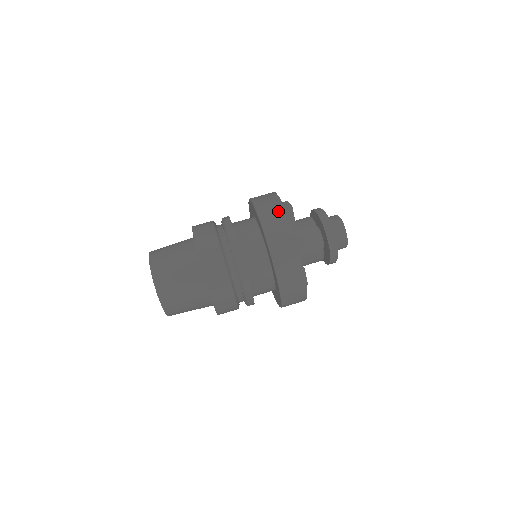
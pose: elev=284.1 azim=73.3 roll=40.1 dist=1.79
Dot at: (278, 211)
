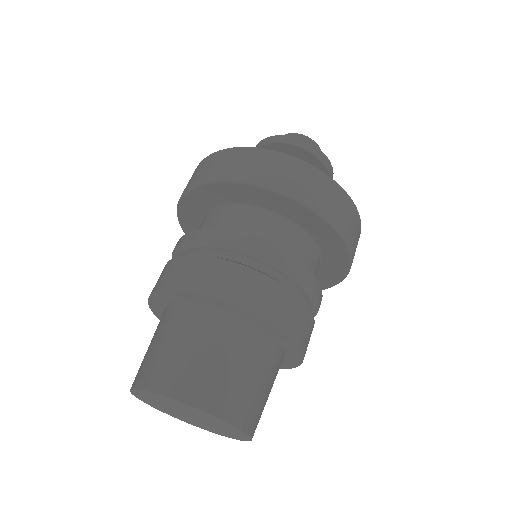
Dot at: (224, 157)
